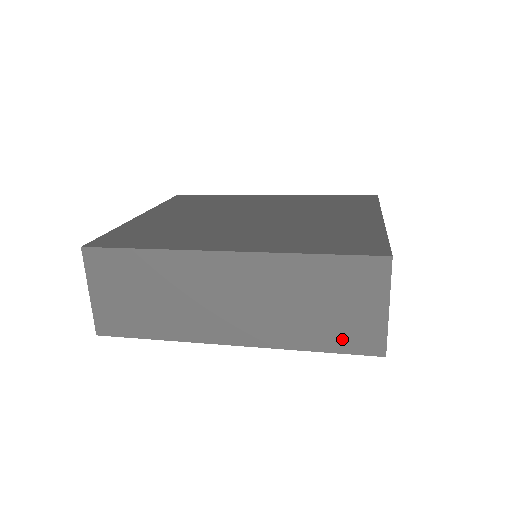
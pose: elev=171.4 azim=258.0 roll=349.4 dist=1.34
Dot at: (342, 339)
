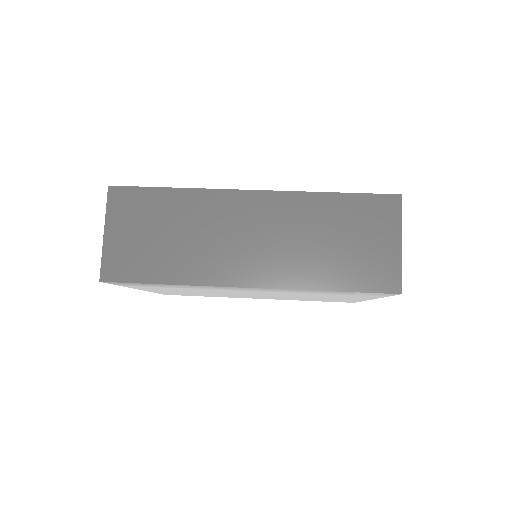
Dot at: (359, 276)
